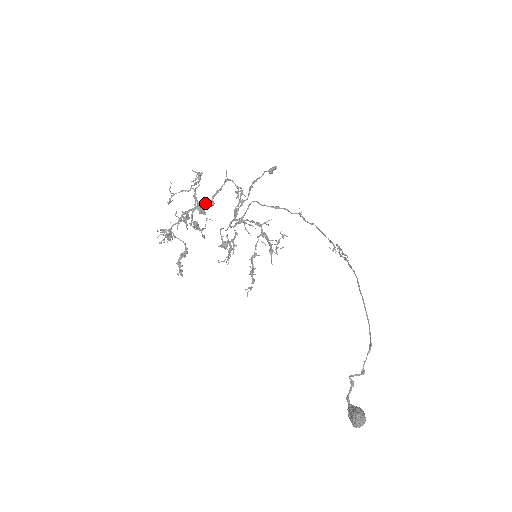
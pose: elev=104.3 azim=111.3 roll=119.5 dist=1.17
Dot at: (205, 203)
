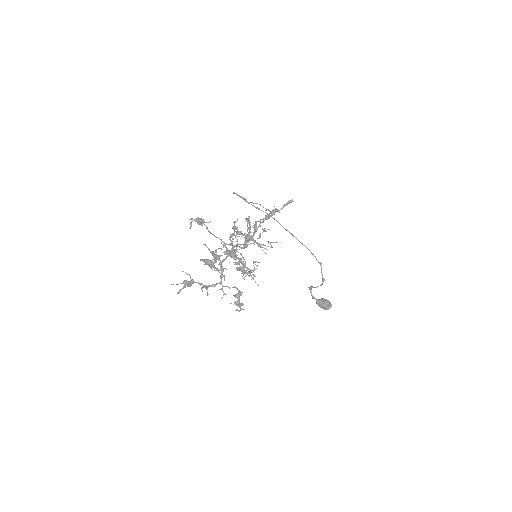
Dot at: occluded
